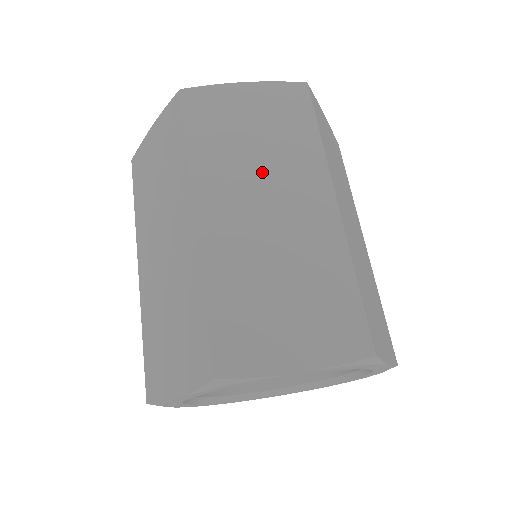
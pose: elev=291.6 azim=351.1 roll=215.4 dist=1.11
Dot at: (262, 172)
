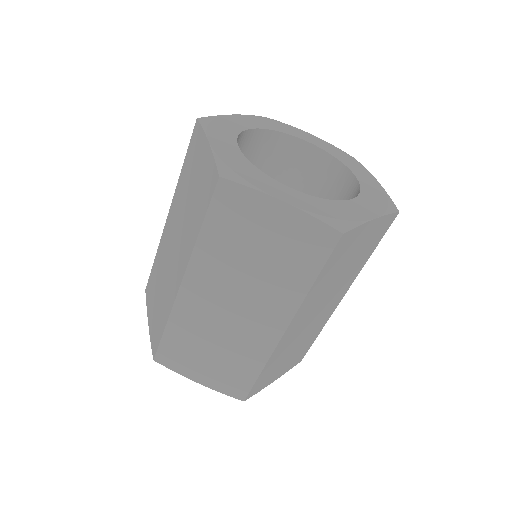
Dot at: (246, 283)
